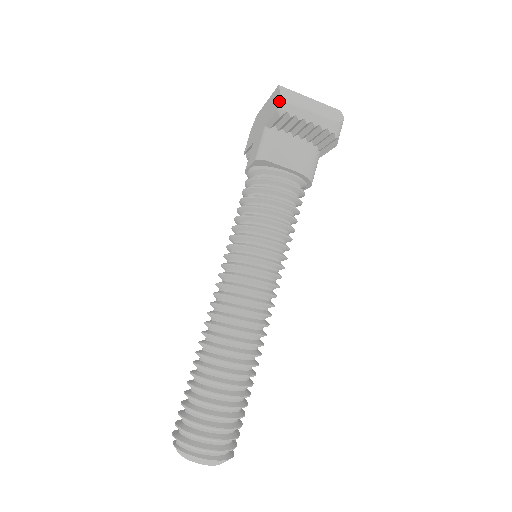
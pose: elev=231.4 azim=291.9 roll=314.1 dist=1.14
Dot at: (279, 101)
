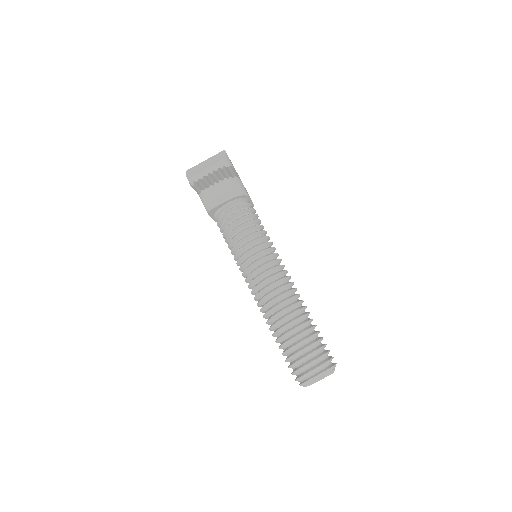
Dot at: occluded
